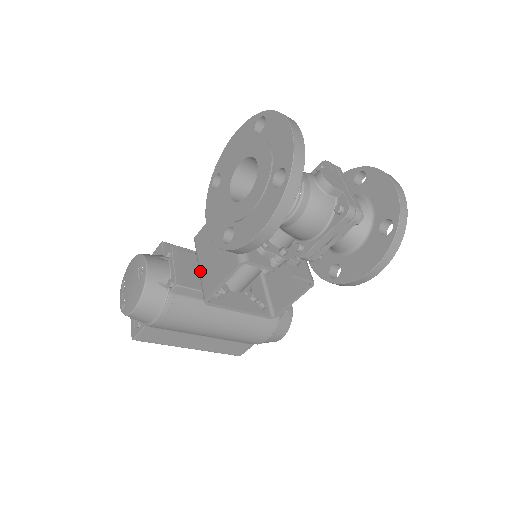
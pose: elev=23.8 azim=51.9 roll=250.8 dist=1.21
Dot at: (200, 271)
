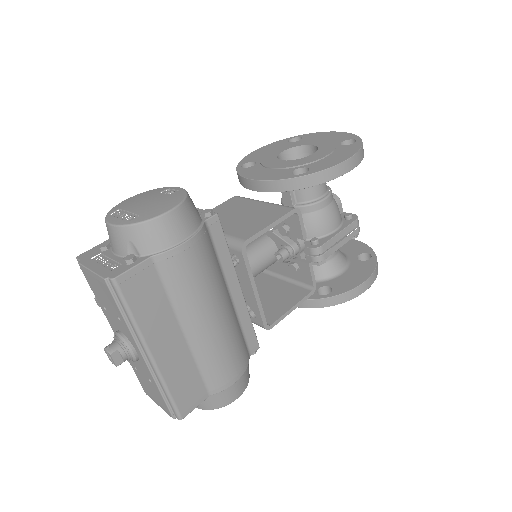
Dot at: occluded
